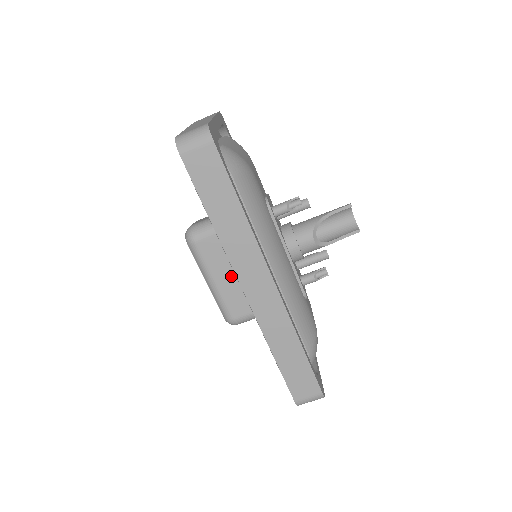
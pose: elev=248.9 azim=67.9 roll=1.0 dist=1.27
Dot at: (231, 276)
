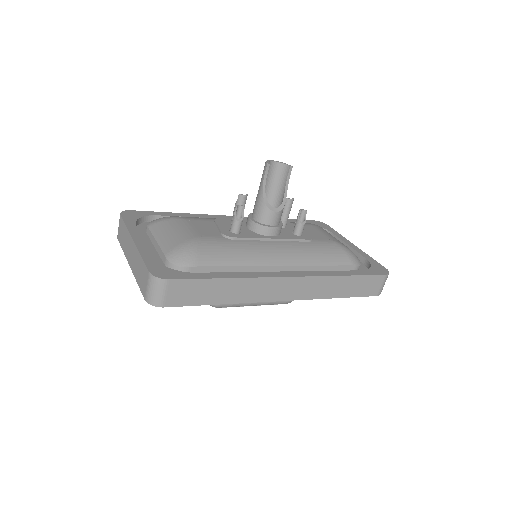
Dot at: occluded
